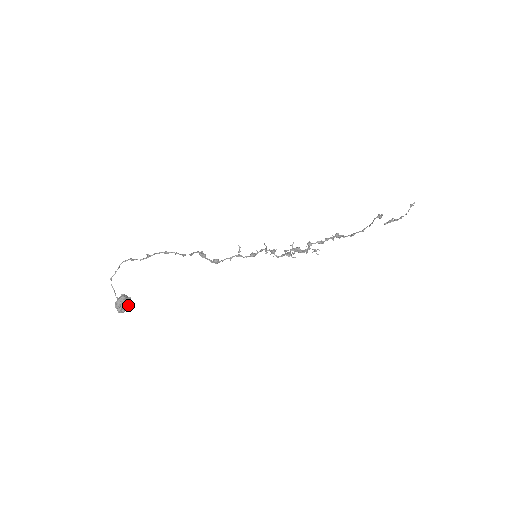
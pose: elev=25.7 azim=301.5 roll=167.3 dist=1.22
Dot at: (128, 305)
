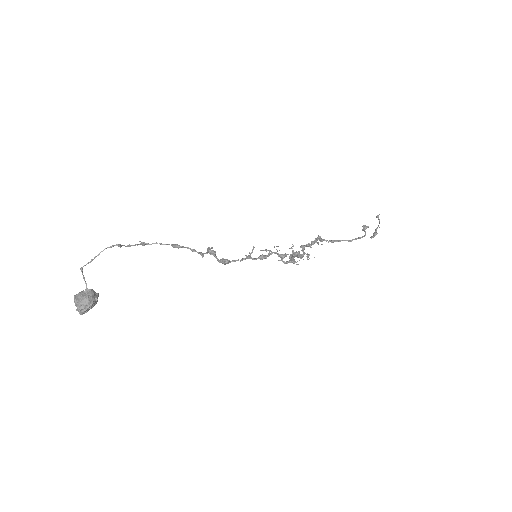
Dot at: (94, 304)
